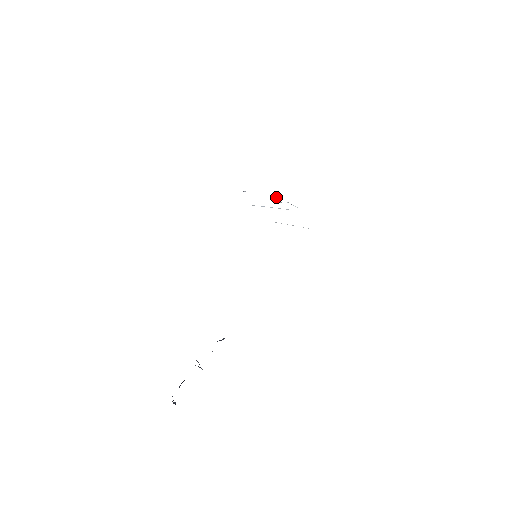
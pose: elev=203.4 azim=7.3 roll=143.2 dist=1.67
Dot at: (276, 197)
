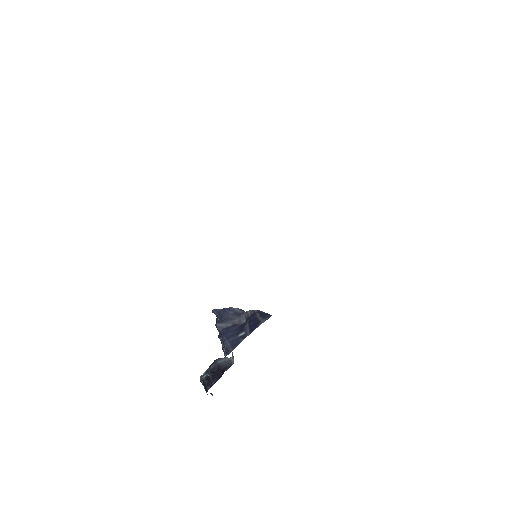
Dot at: occluded
